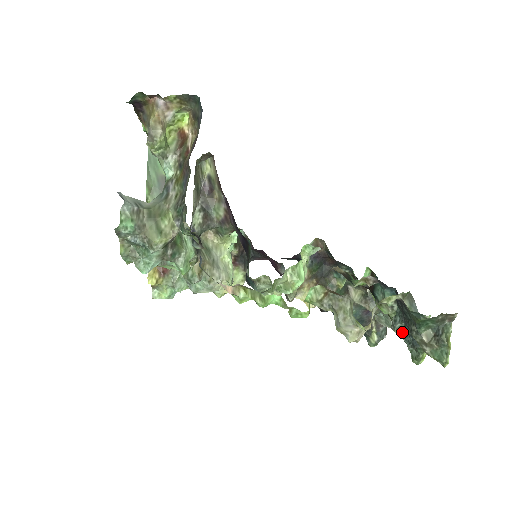
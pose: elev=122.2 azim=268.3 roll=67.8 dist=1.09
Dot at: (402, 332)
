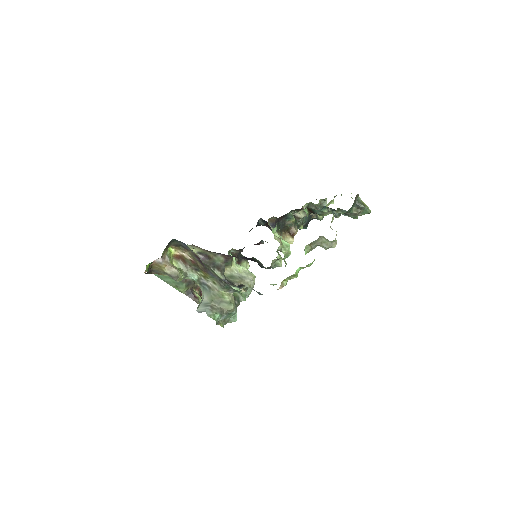
Dot at: occluded
